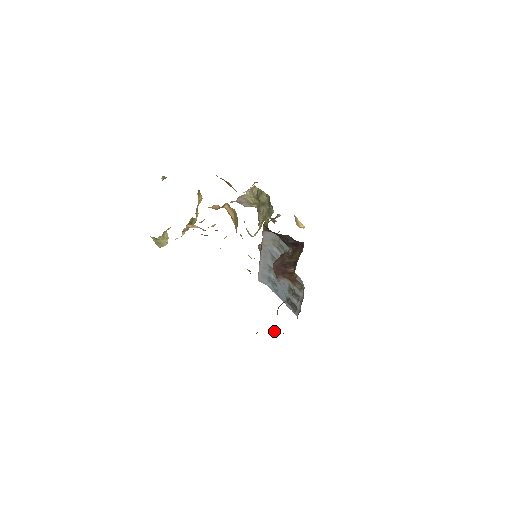
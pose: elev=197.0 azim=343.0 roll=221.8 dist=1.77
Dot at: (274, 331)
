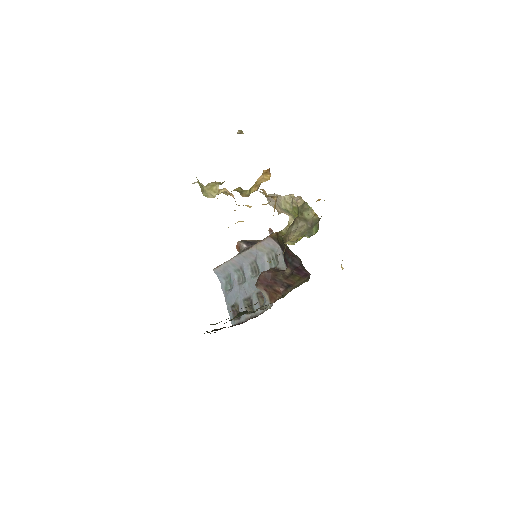
Dot at: (216, 329)
